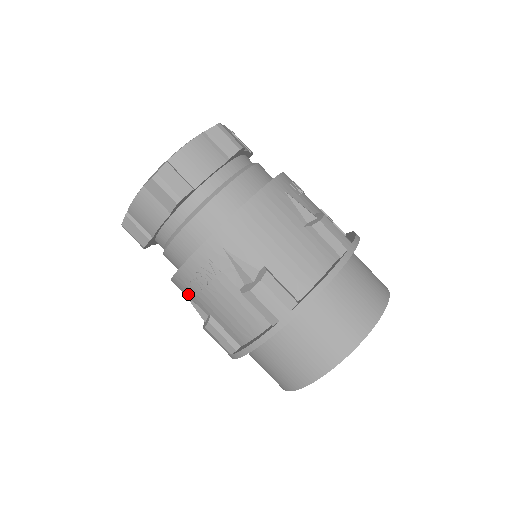
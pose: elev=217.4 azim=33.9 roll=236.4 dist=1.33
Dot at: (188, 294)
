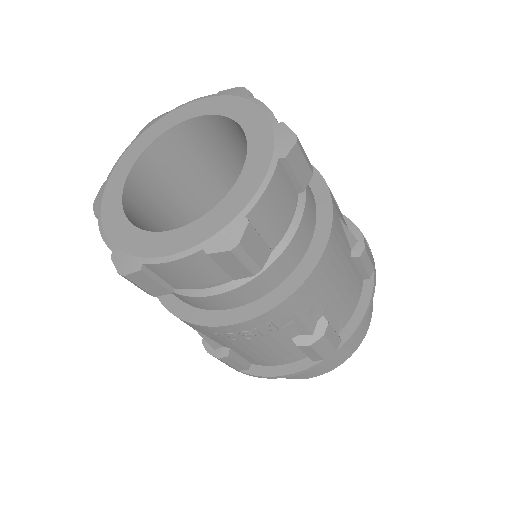
Dot at: (206, 334)
